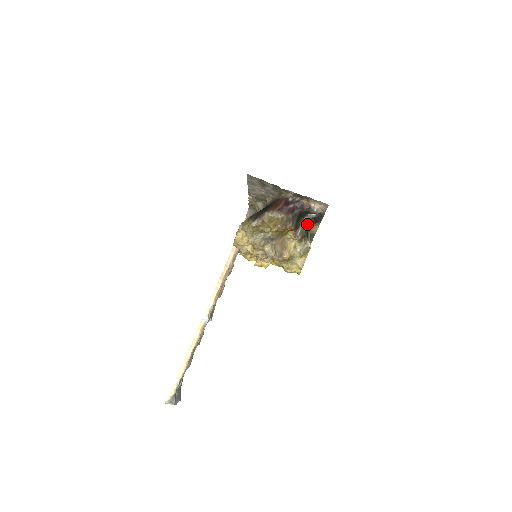
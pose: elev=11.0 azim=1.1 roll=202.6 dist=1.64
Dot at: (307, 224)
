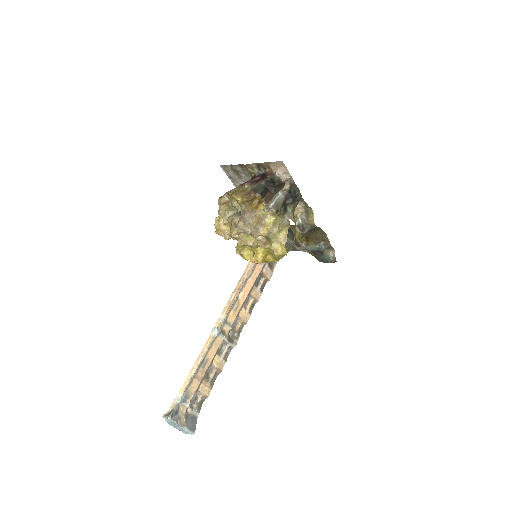
Dot at: (284, 200)
